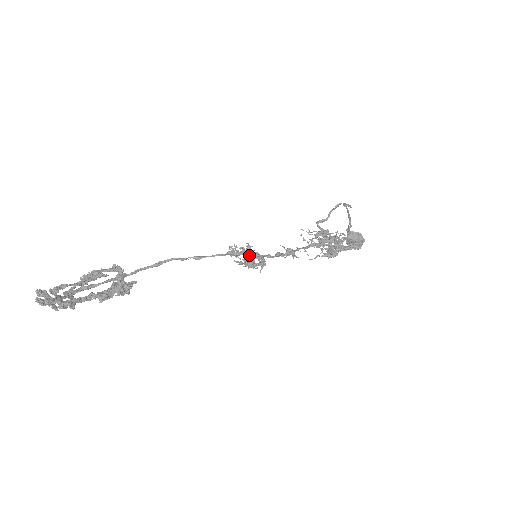
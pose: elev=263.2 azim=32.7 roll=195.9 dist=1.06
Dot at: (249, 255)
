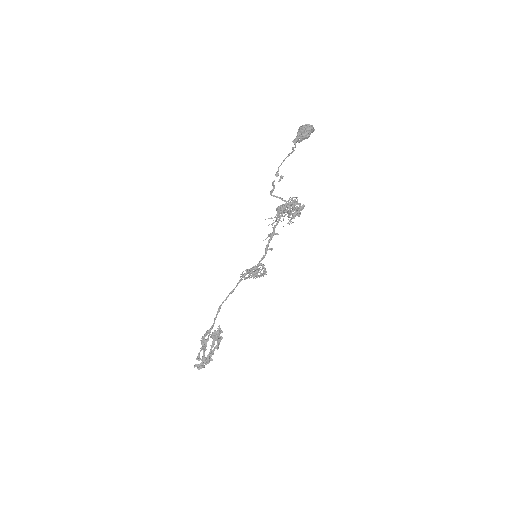
Dot at: occluded
